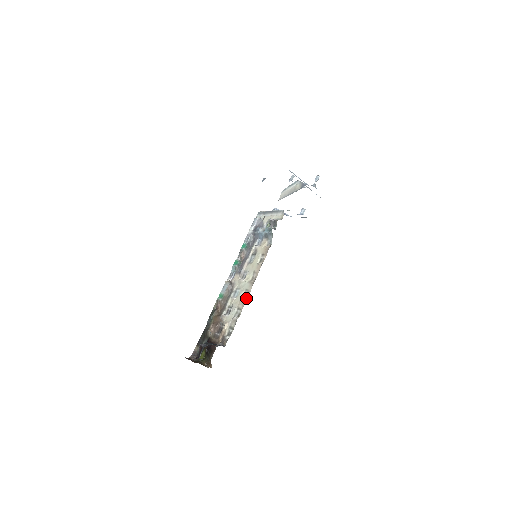
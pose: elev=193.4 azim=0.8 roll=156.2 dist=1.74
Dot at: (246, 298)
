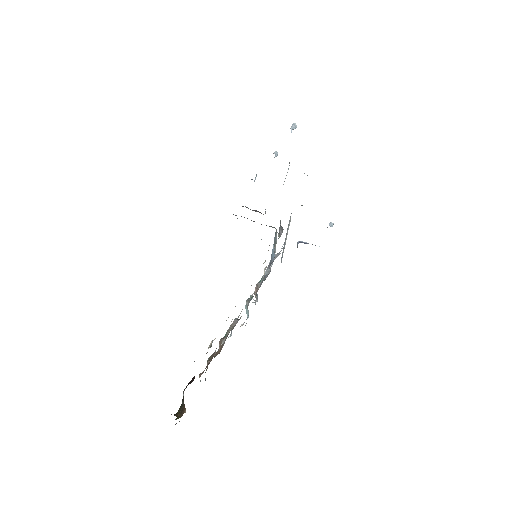
Dot at: occluded
